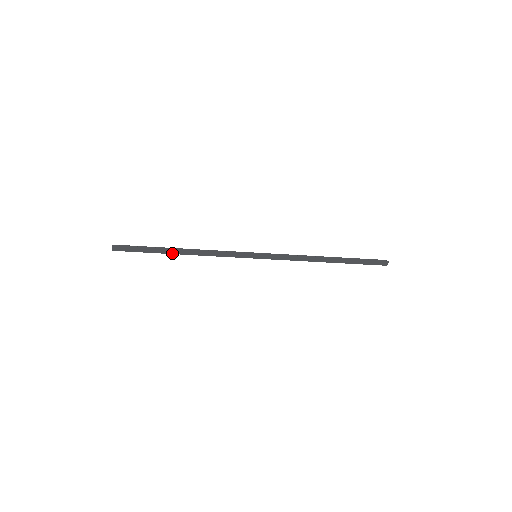
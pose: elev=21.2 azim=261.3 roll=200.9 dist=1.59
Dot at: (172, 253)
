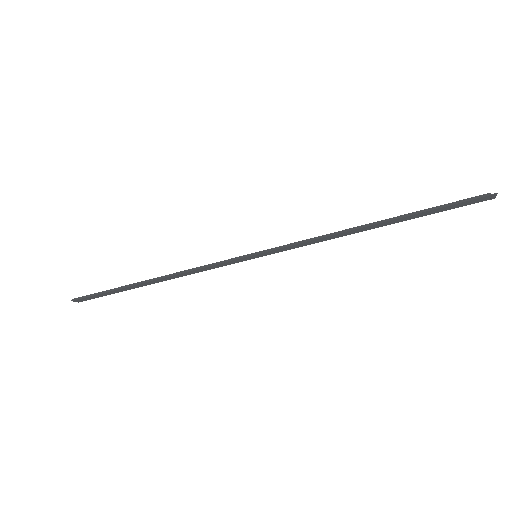
Dot at: (145, 285)
